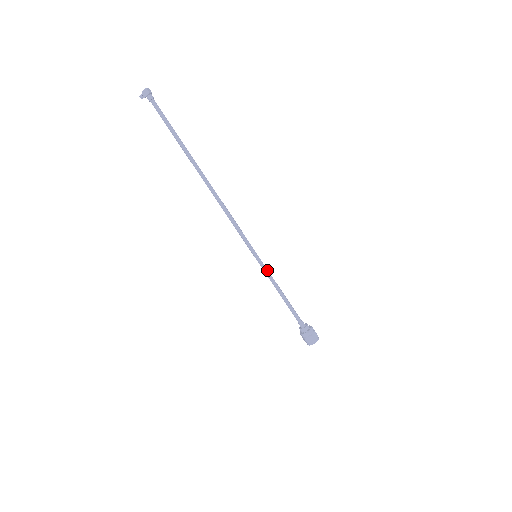
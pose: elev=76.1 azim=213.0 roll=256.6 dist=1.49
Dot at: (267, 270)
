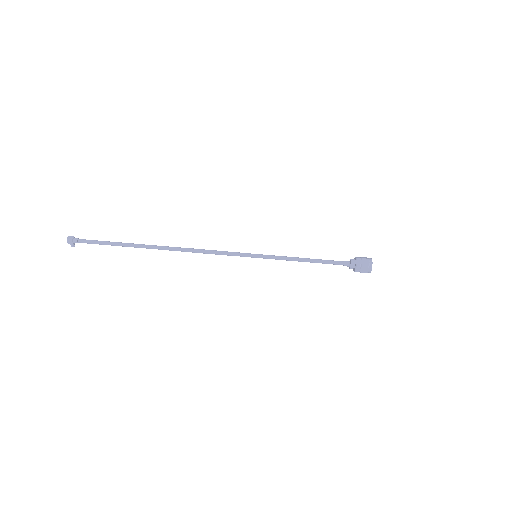
Dot at: (275, 257)
